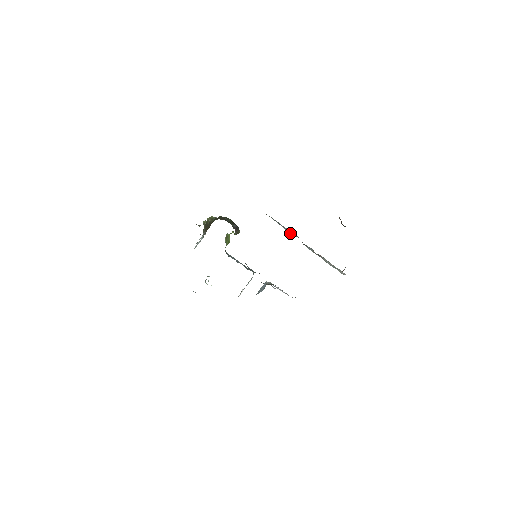
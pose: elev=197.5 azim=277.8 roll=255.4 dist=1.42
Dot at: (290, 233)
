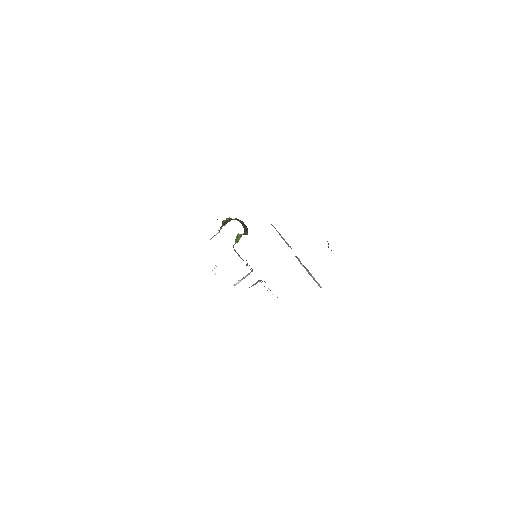
Dot at: occluded
